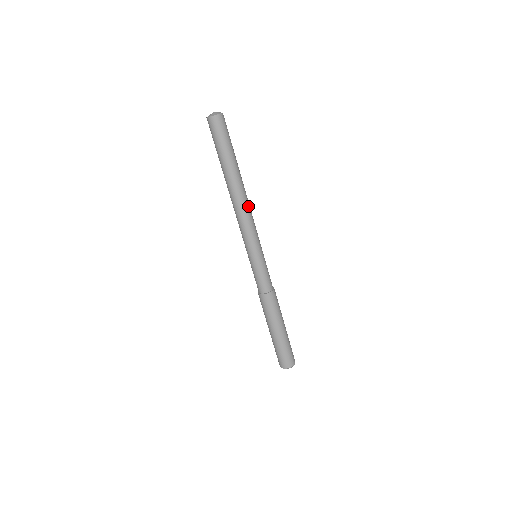
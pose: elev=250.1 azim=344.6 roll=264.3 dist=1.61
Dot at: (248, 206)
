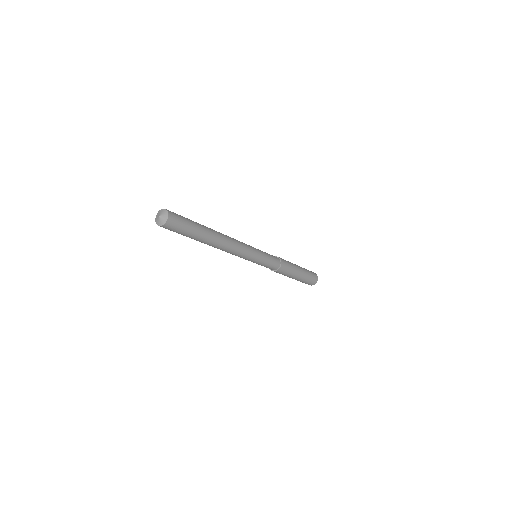
Dot at: (229, 249)
